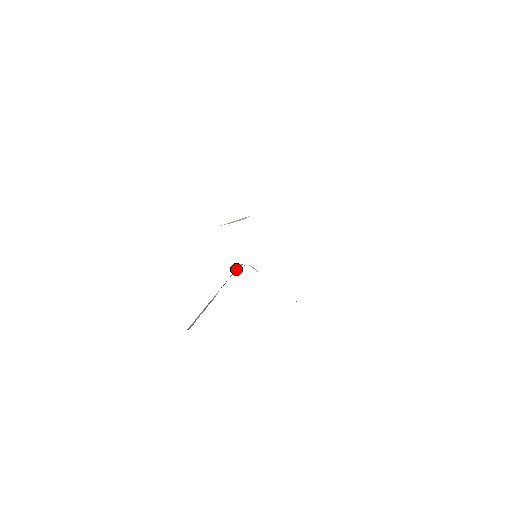
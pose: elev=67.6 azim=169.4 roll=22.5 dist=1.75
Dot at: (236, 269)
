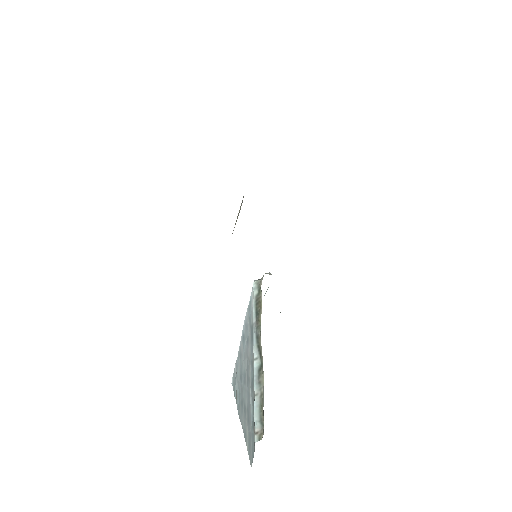
Dot at: (254, 293)
